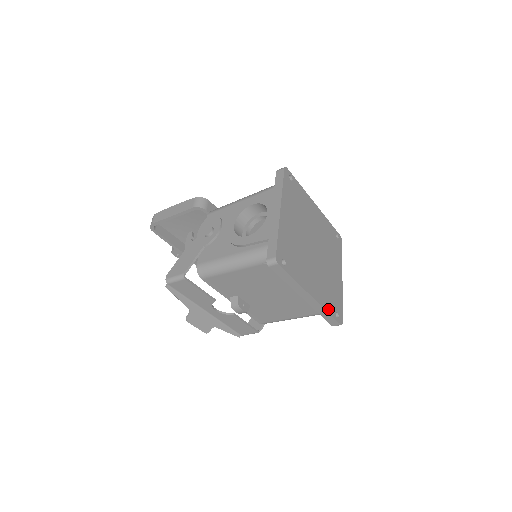
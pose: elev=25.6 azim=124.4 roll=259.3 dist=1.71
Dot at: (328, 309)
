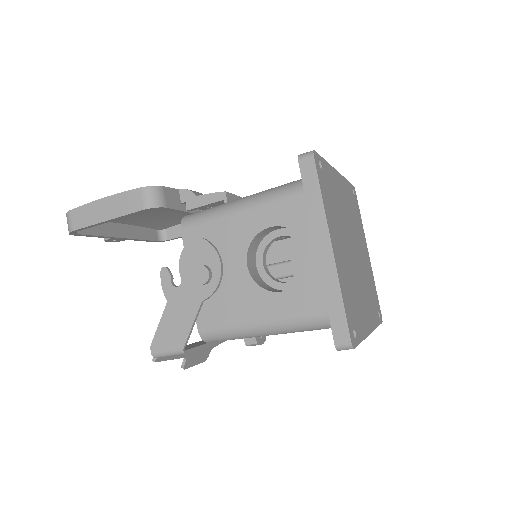
Dot at: (376, 322)
